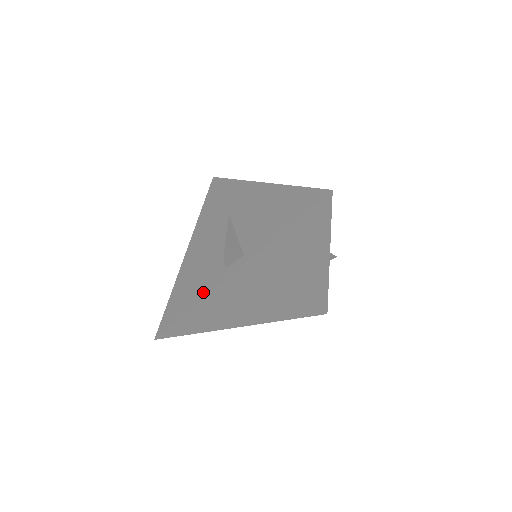
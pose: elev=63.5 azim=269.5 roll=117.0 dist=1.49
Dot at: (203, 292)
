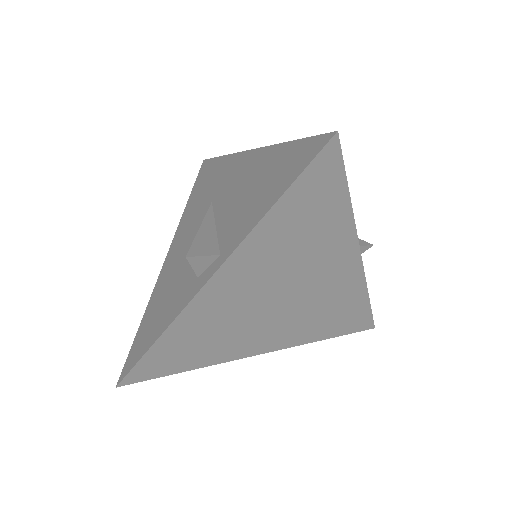
Dot at: (171, 315)
